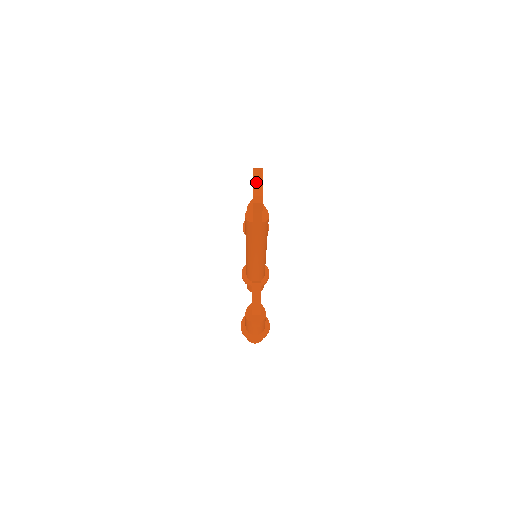
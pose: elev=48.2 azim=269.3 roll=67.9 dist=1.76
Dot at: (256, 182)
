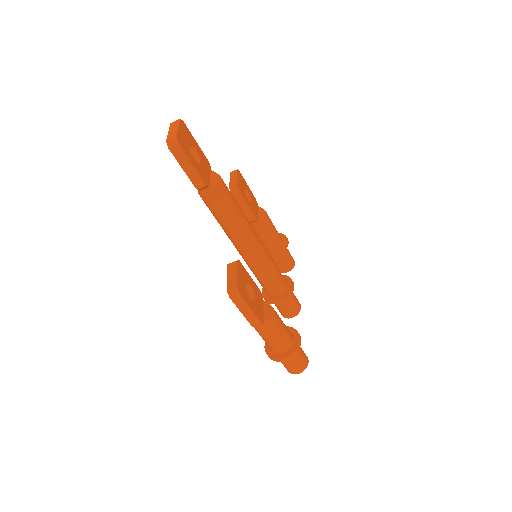
Dot at: (171, 130)
